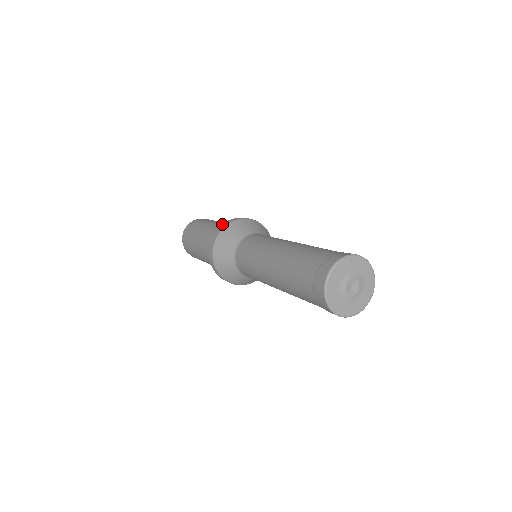
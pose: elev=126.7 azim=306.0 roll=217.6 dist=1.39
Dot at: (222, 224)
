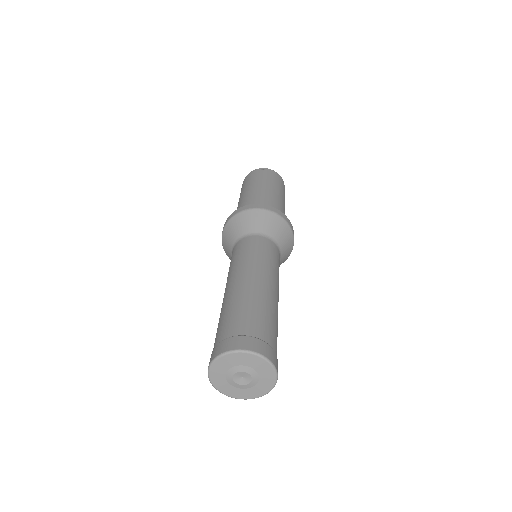
Dot at: occluded
